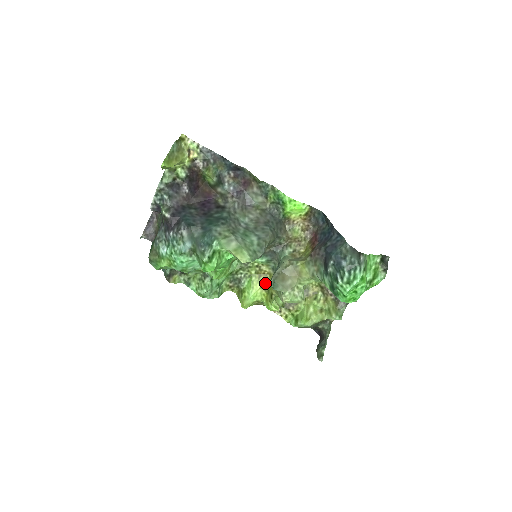
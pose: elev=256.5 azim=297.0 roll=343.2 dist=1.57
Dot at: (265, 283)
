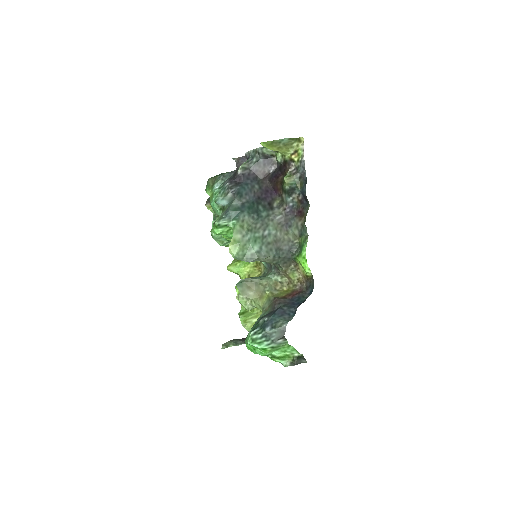
Dot at: (253, 273)
